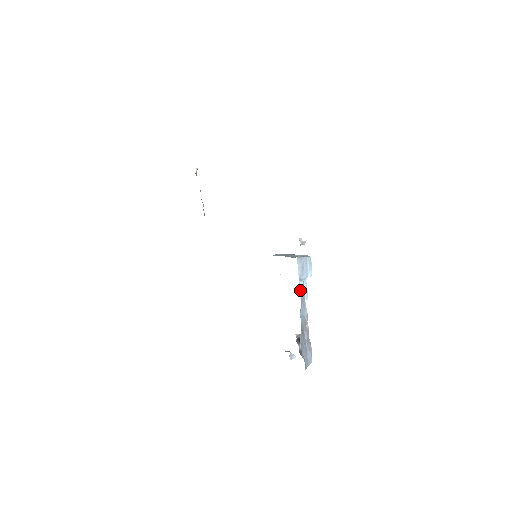
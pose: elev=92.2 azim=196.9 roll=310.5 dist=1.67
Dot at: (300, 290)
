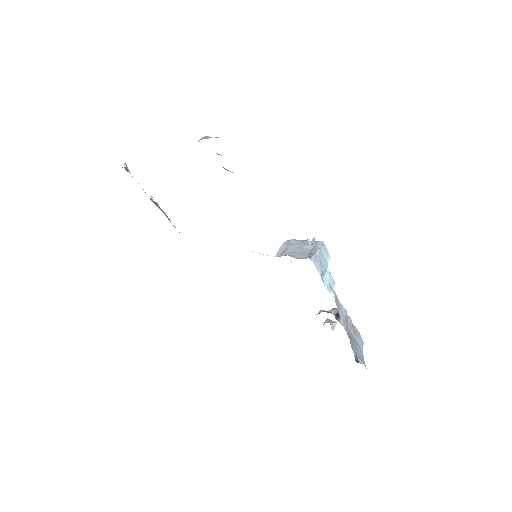
Dot at: (326, 285)
